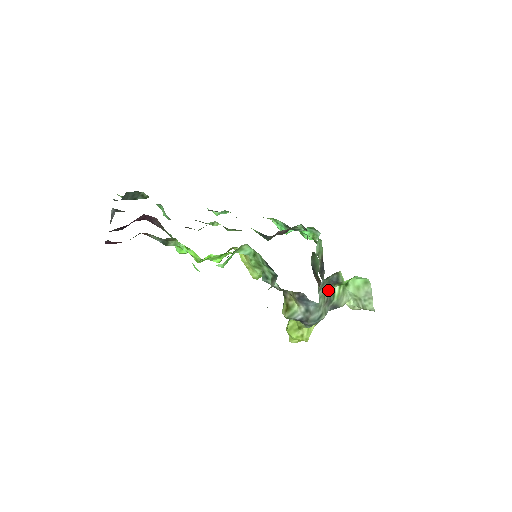
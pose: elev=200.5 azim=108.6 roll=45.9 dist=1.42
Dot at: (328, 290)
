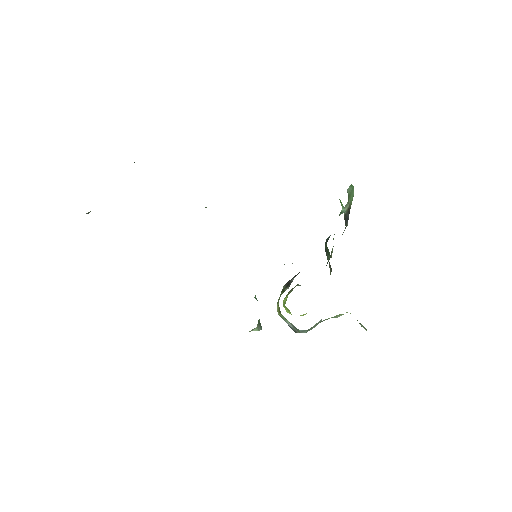
Dot at: (320, 322)
